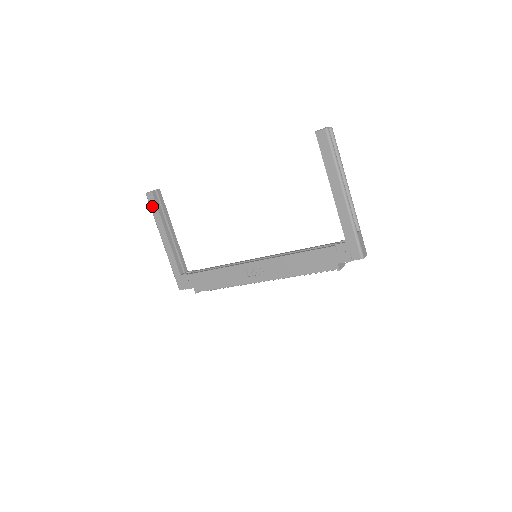
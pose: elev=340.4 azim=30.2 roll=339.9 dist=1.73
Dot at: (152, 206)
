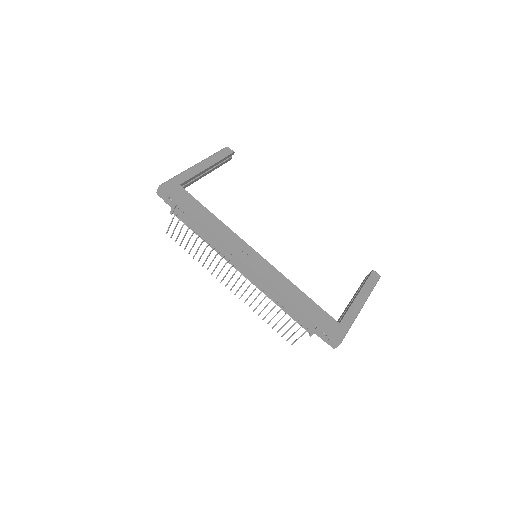
Dot at: (223, 152)
